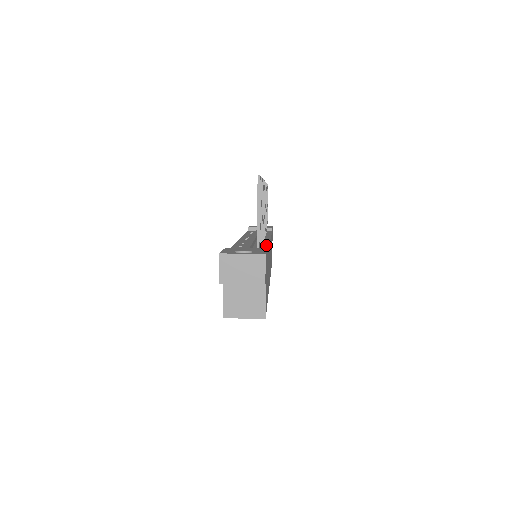
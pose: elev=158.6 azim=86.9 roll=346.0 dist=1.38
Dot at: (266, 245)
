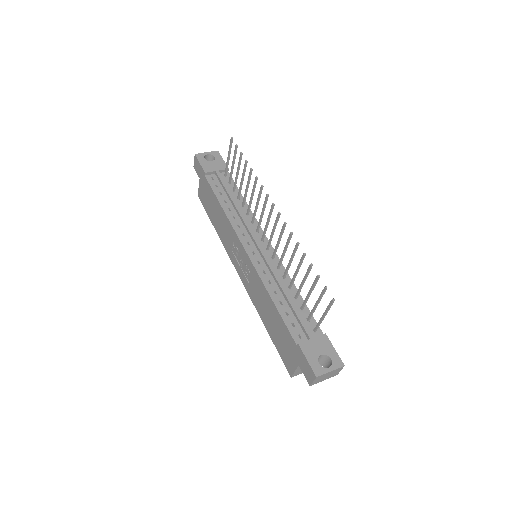
Dot at: (293, 286)
